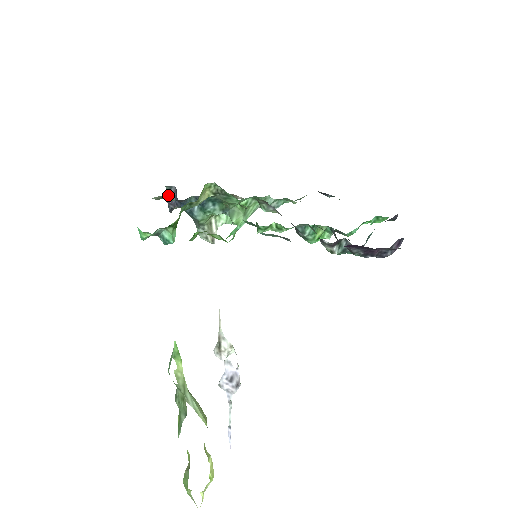
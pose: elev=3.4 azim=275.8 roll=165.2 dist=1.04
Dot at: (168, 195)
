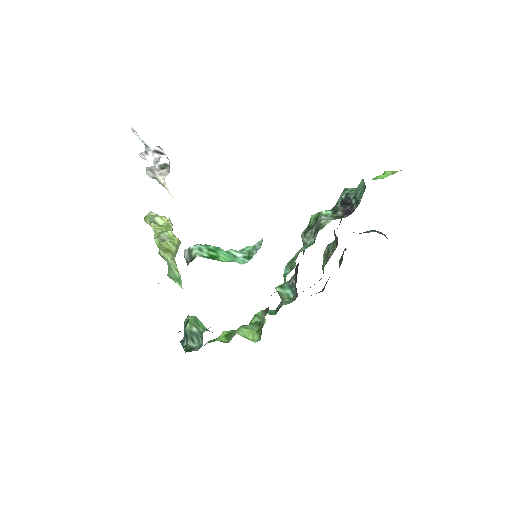
Dot at: occluded
